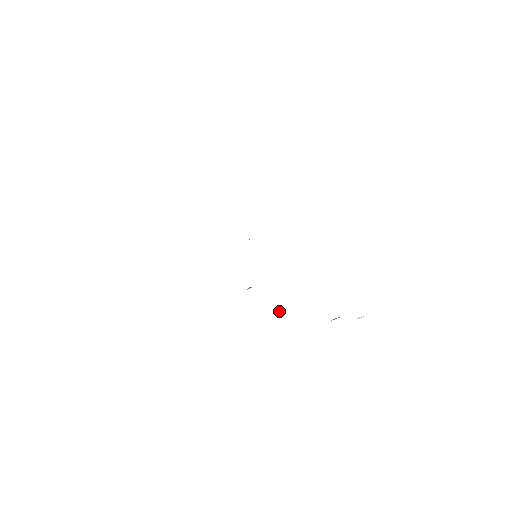
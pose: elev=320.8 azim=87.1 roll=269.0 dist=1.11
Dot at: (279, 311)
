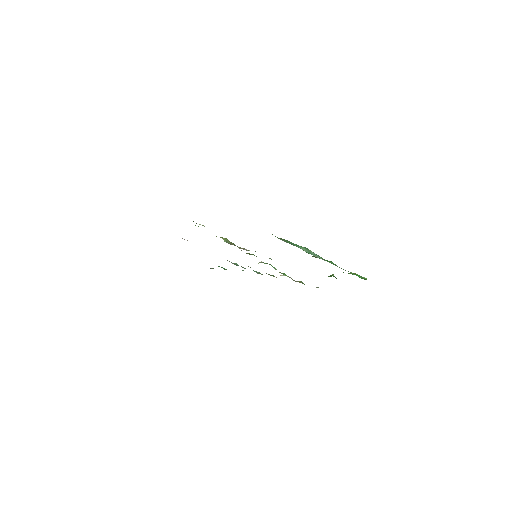
Dot at: (281, 275)
